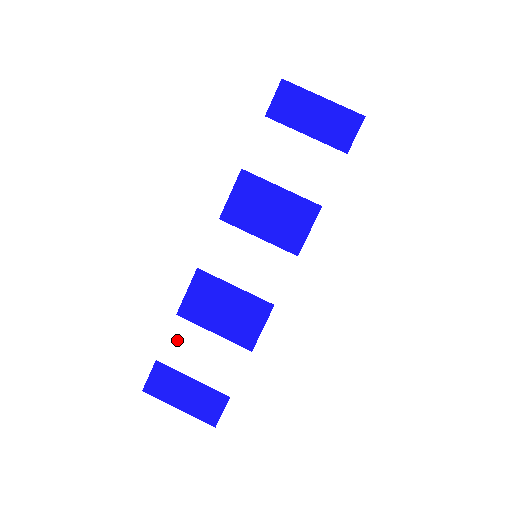
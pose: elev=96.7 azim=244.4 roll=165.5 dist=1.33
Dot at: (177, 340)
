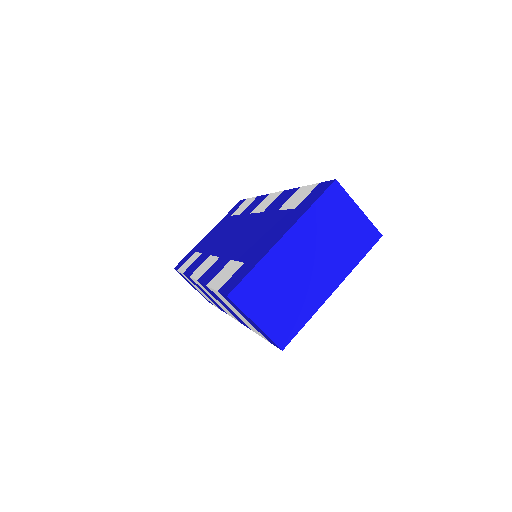
Dot at: occluded
